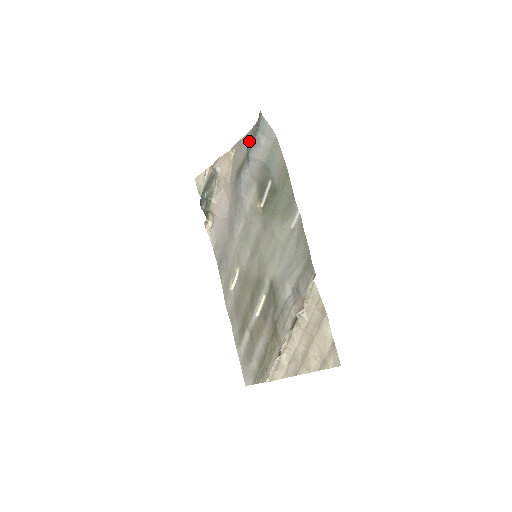
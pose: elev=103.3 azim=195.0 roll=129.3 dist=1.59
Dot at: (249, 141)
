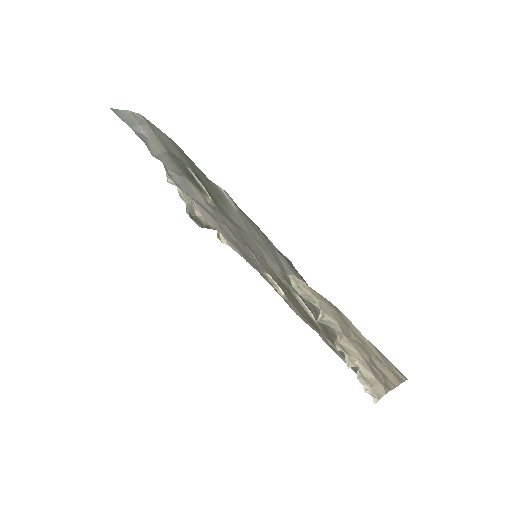
Dot at: occluded
